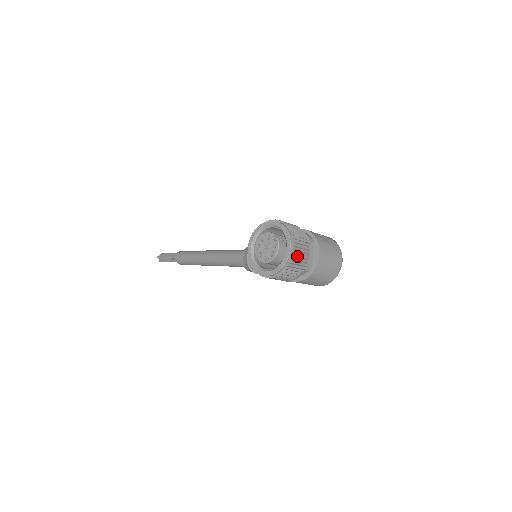
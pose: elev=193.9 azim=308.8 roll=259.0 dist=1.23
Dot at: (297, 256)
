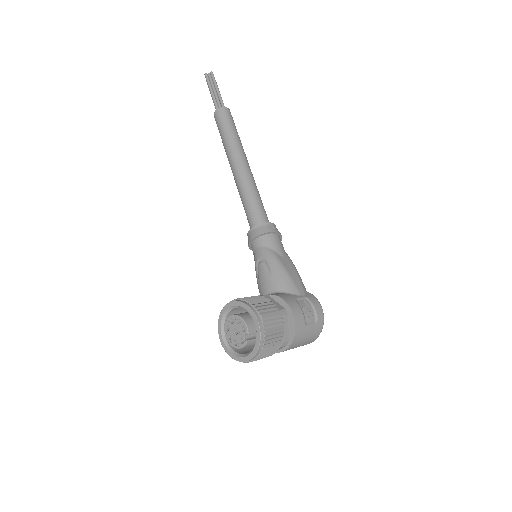
Dot at: (255, 360)
